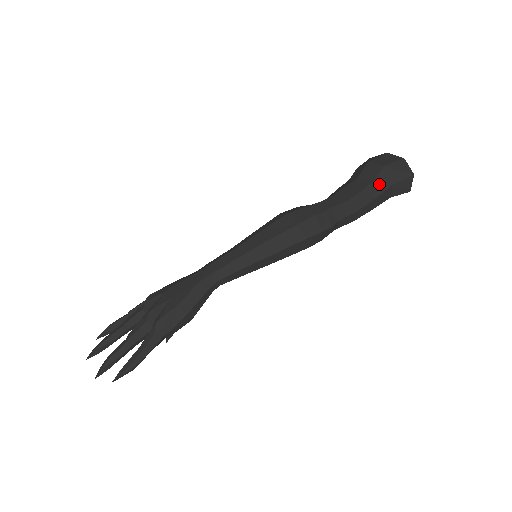
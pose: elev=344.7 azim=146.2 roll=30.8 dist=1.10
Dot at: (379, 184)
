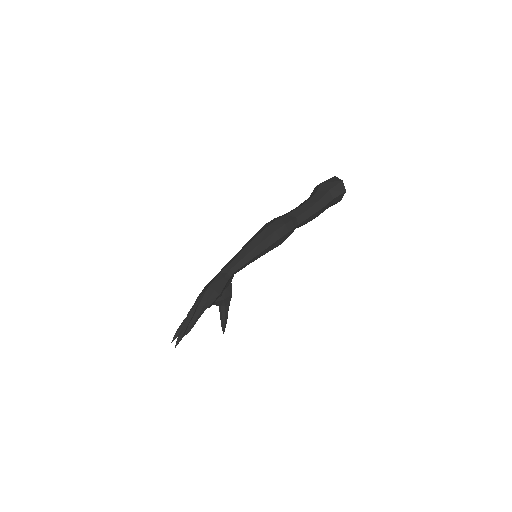
Dot at: (320, 193)
